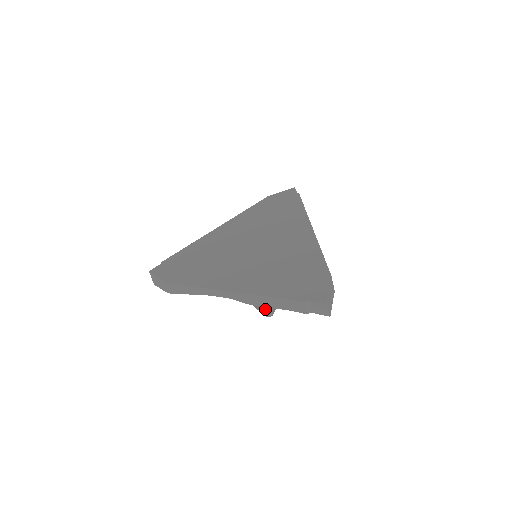
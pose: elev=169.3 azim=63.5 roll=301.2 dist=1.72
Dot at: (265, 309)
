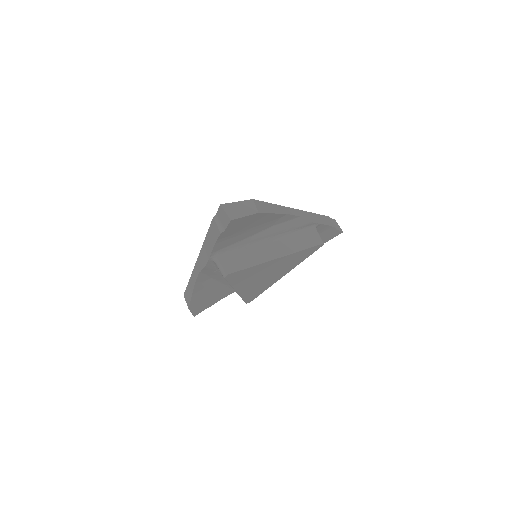
Dot at: (218, 266)
